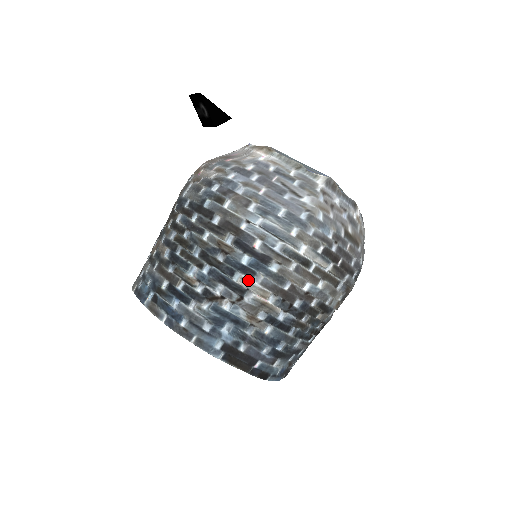
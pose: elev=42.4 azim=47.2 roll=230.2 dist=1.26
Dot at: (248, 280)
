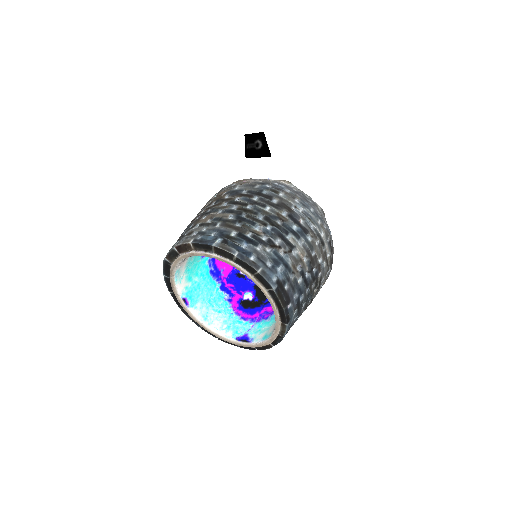
Dot at: (296, 240)
